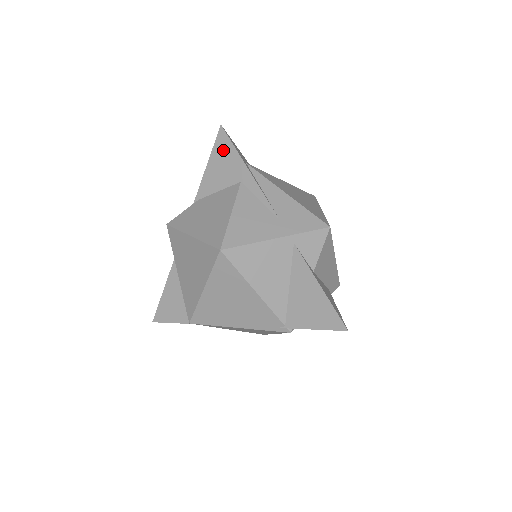
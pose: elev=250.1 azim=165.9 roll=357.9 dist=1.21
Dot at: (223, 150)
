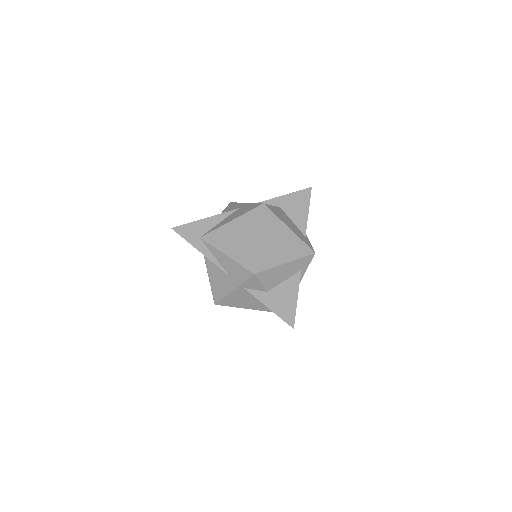
Dot at: occluded
